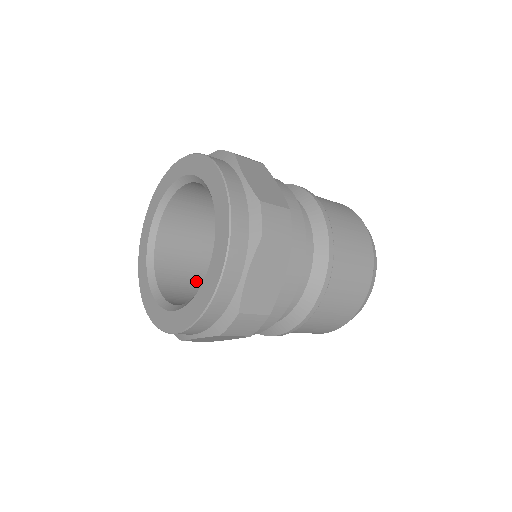
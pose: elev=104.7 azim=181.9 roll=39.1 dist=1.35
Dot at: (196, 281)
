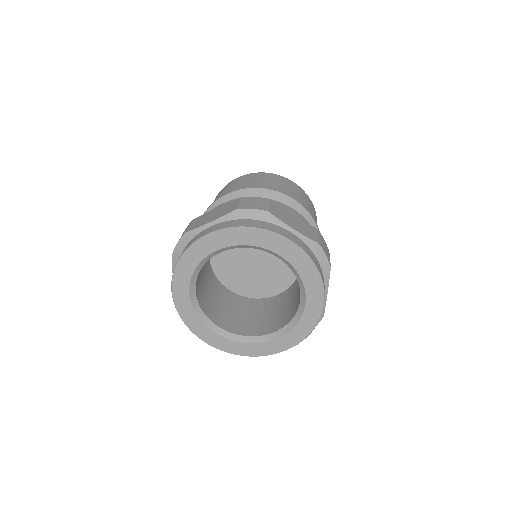
Dot at: (223, 301)
